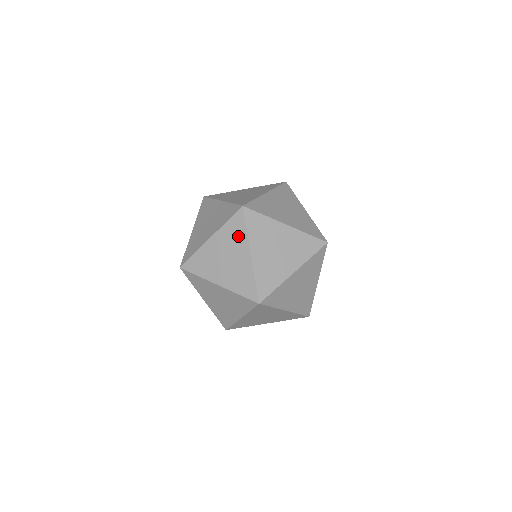
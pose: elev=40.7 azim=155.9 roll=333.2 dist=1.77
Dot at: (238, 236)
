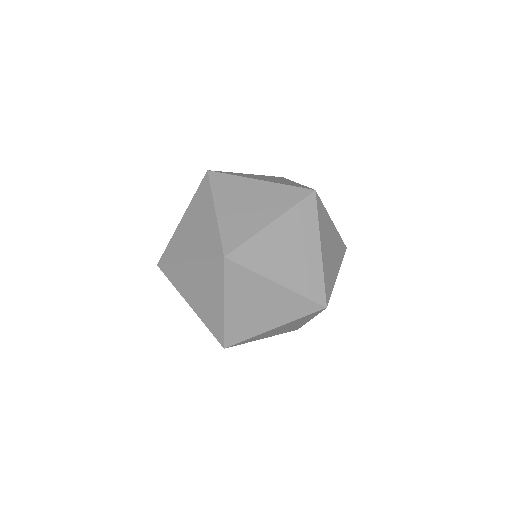
Dot at: (308, 225)
